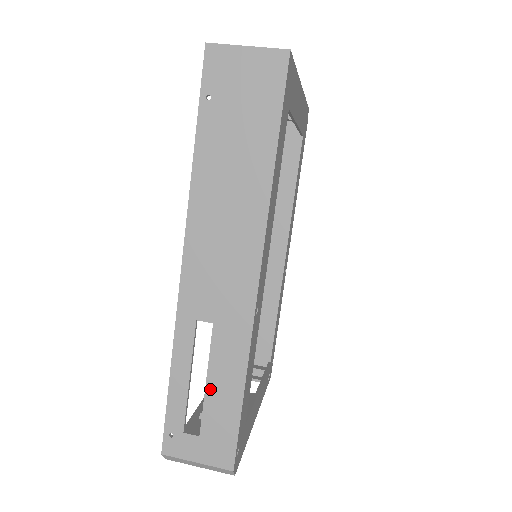
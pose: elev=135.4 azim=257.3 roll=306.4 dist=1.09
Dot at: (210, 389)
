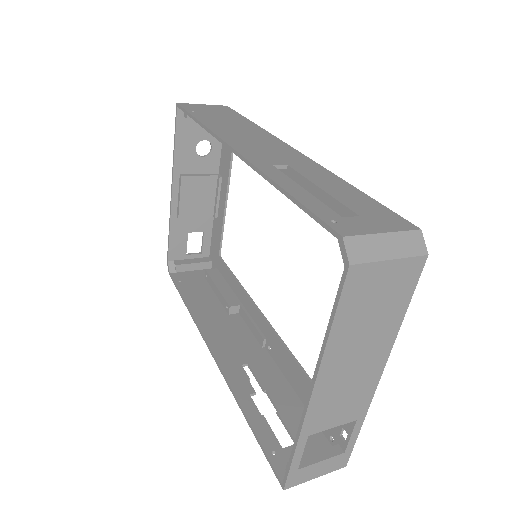
Dot at: (329, 191)
